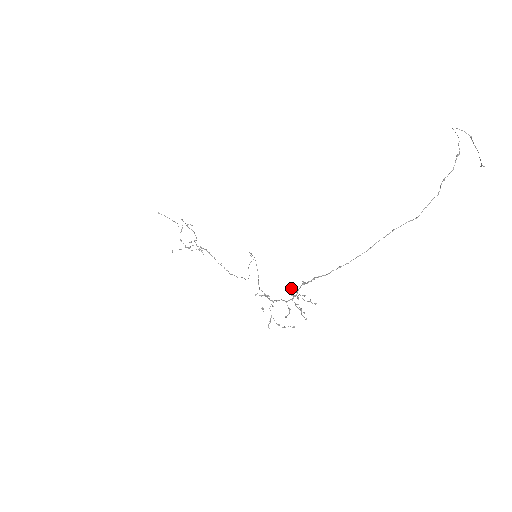
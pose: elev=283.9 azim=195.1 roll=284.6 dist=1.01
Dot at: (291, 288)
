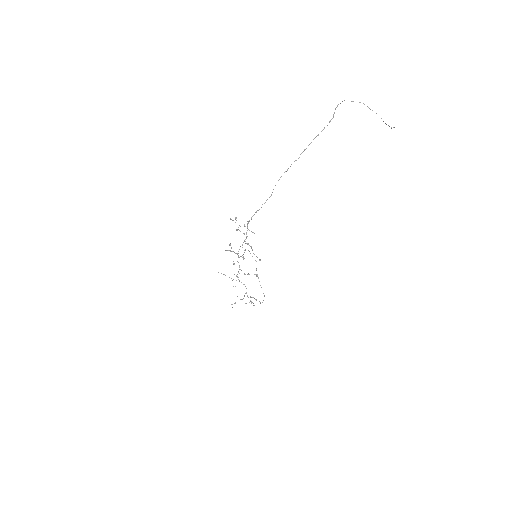
Dot at: (230, 218)
